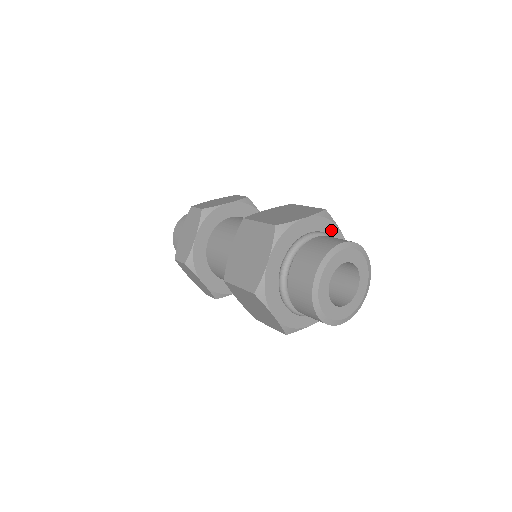
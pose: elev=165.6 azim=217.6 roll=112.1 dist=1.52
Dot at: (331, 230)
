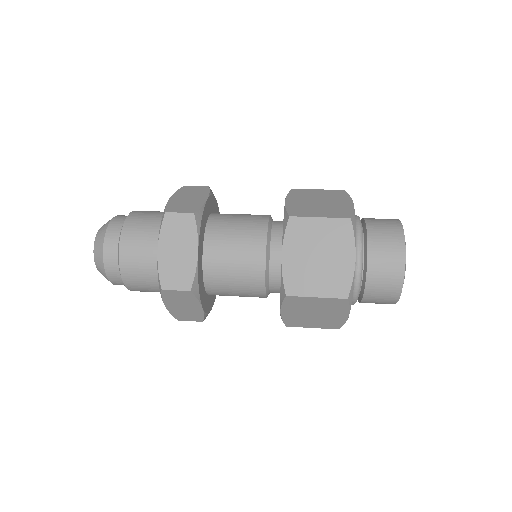
Dot at: occluded
